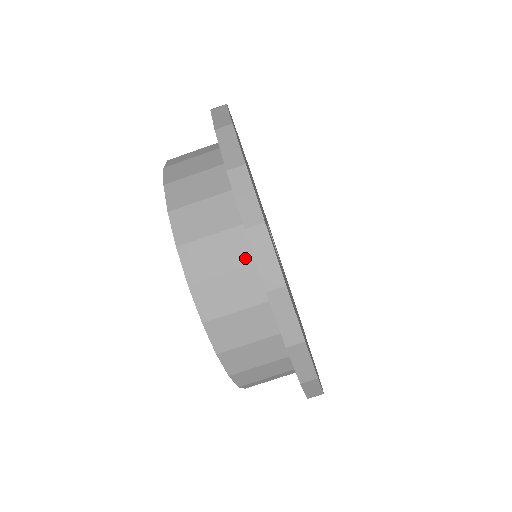
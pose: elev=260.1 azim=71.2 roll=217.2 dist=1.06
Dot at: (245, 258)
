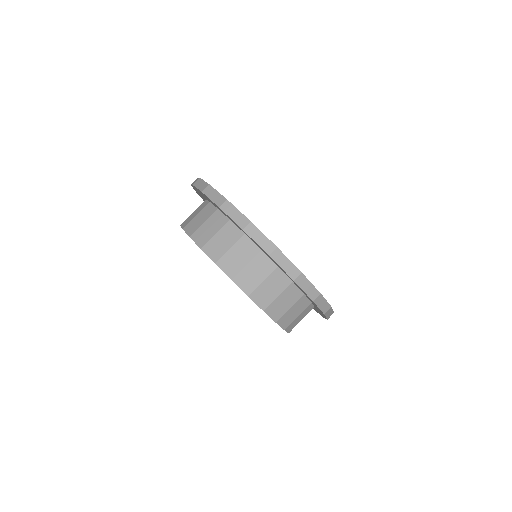
Dot at: (270, 268)
